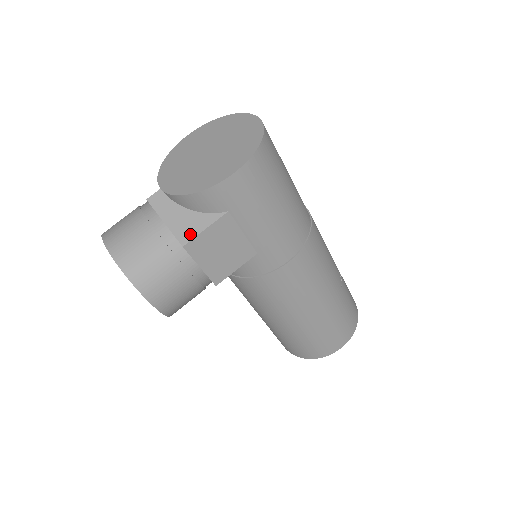
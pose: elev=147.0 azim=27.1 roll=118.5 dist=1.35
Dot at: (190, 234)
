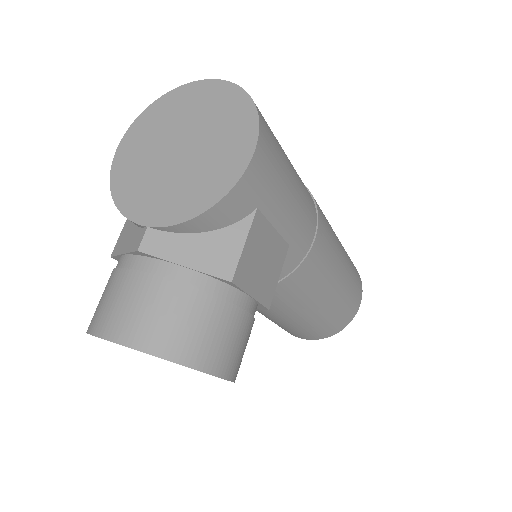
Dot at: (230, 261)
